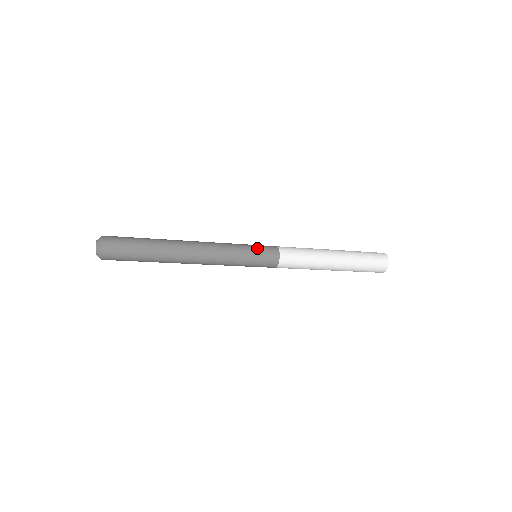
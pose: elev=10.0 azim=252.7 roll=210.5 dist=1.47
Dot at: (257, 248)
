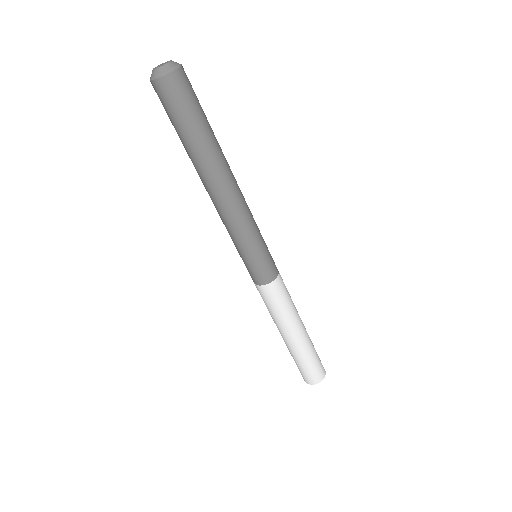
Dot at: occluded
